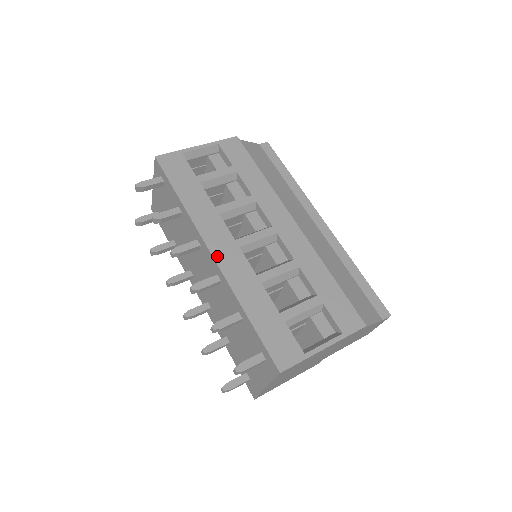
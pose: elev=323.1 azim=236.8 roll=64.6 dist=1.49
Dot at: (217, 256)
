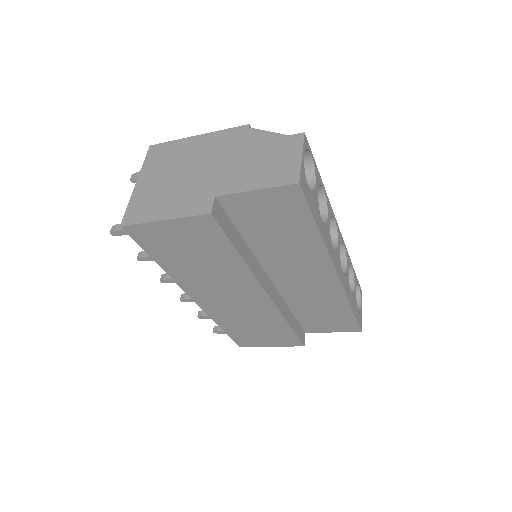
Dot at: occluded
